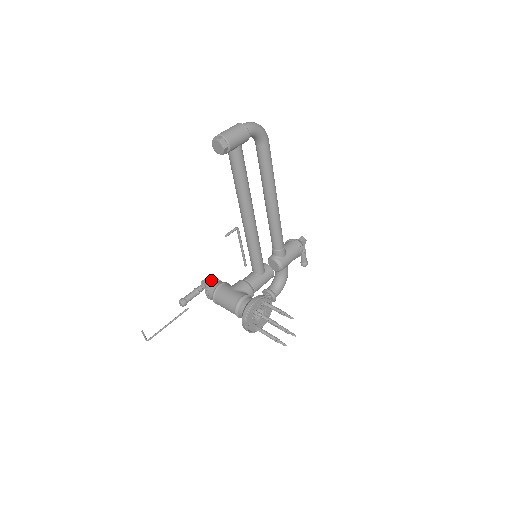
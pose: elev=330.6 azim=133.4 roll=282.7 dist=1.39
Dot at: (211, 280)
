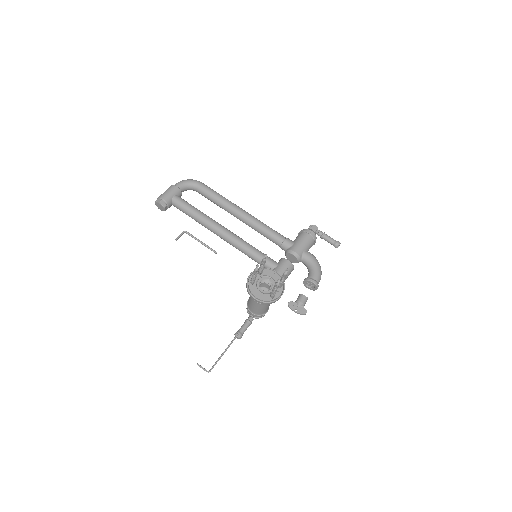
Dot at: occluded
